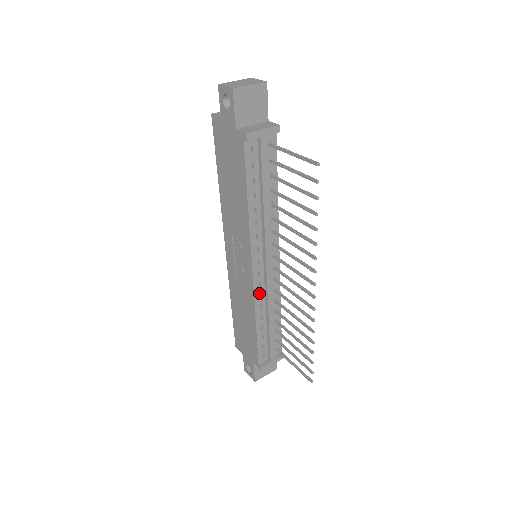
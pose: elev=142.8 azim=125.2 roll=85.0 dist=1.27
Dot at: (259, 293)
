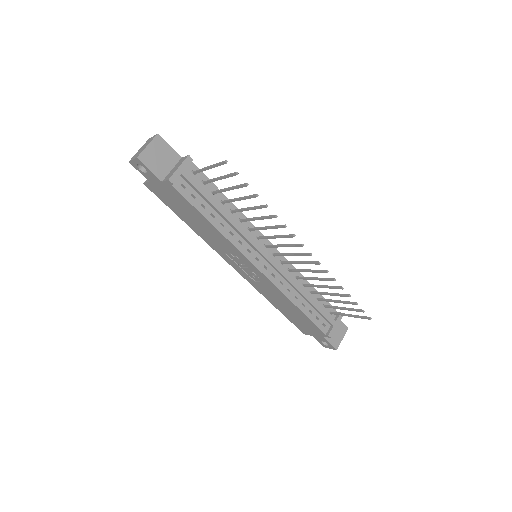
Dot at: (278, 281)
